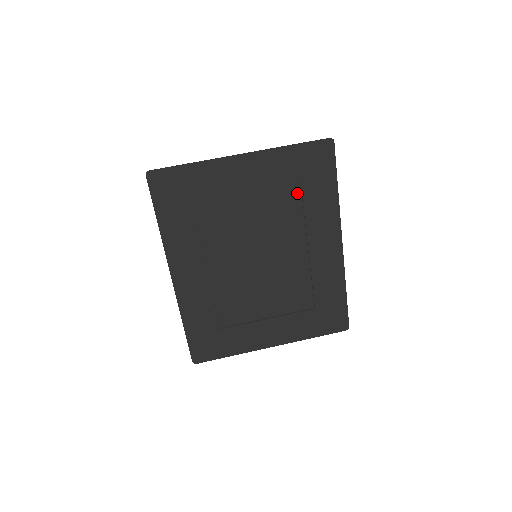
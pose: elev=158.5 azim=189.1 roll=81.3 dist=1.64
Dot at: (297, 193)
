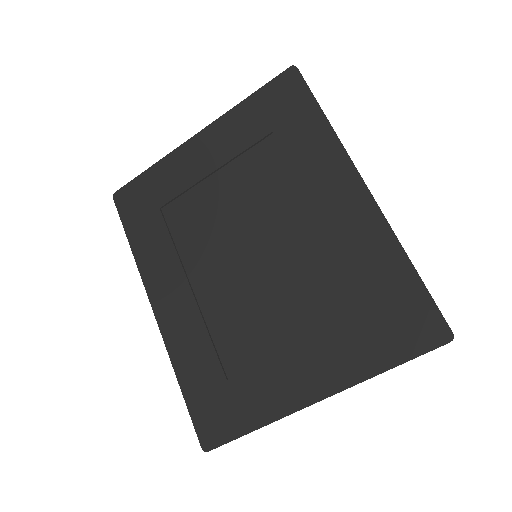
Dot at: (275, 148)
